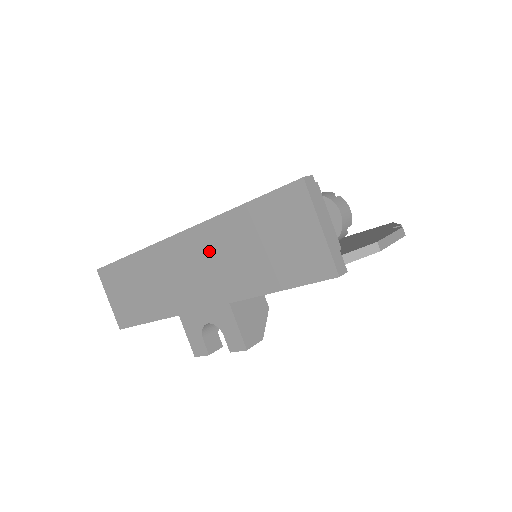
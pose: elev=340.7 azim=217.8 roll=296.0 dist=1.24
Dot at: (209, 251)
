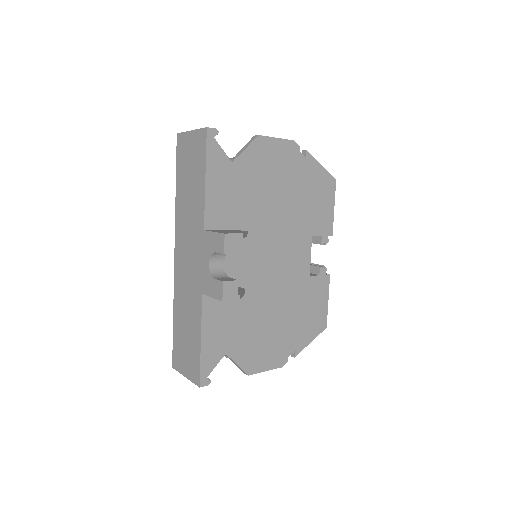
Dot at: (184, 228)
